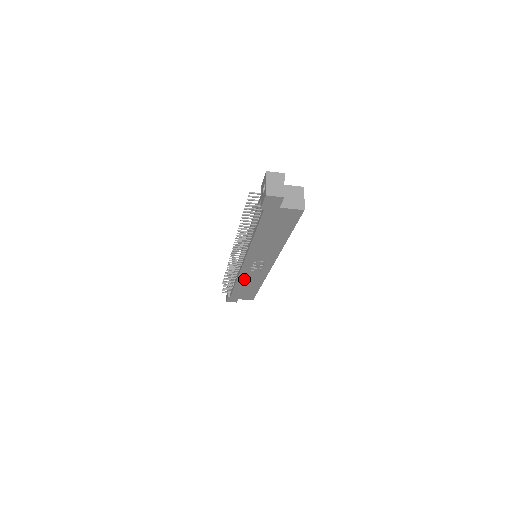
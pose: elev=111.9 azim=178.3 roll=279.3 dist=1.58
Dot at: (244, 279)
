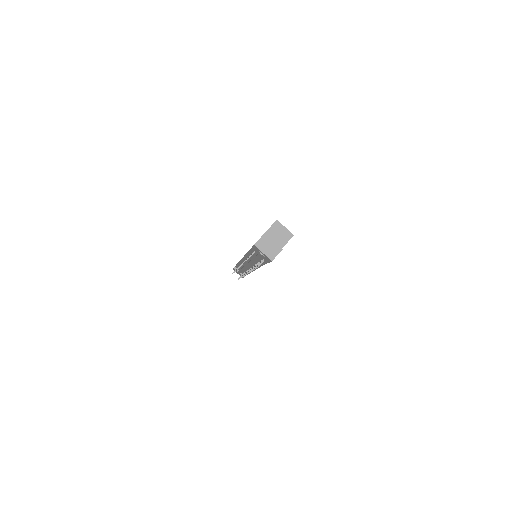
Dot at: occluded
